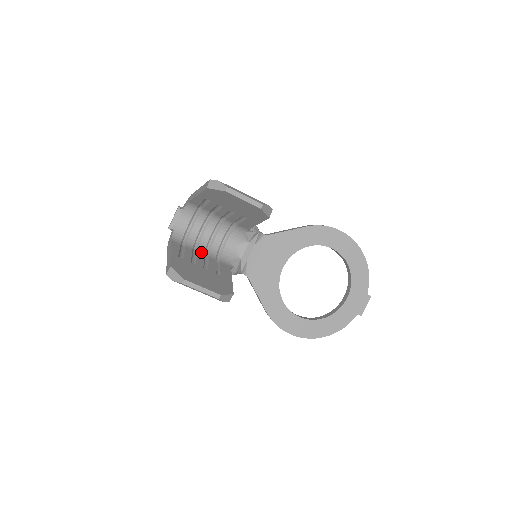
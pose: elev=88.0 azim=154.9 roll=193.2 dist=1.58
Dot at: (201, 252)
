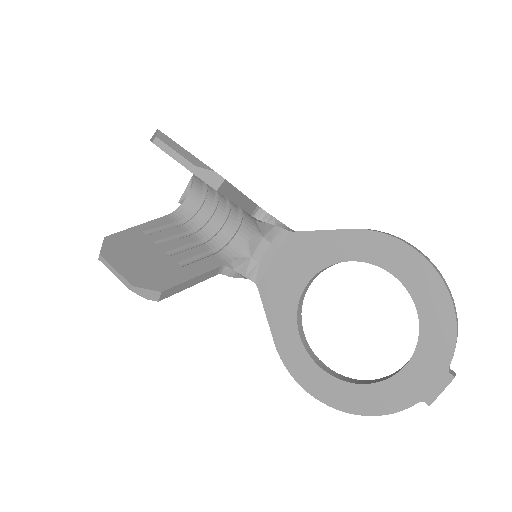
Dot at: (197, 237)
